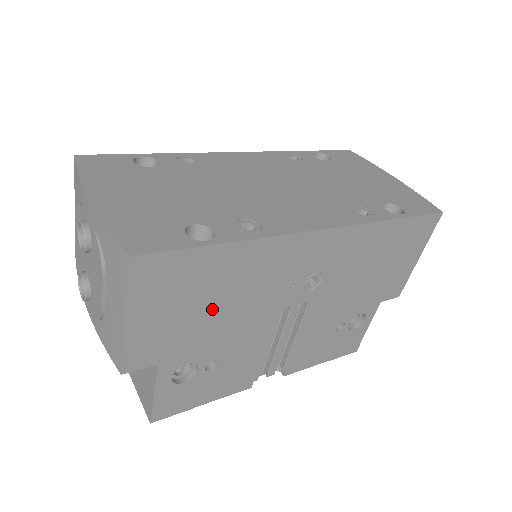
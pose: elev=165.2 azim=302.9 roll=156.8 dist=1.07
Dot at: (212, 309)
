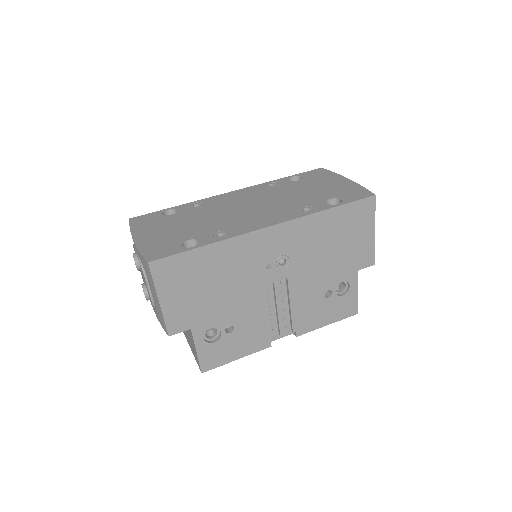
Dot at: (213, 289)
